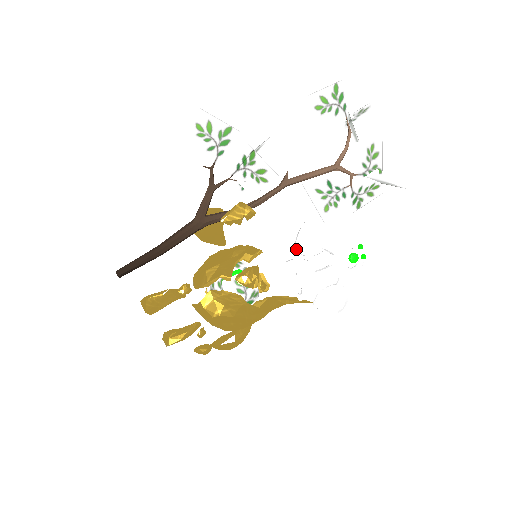
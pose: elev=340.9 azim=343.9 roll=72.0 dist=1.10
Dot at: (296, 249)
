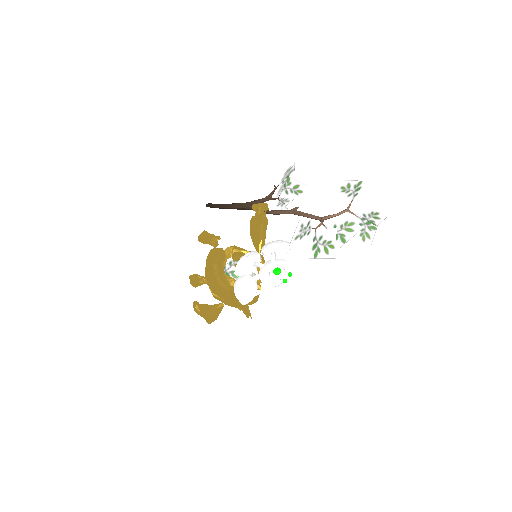
Dot at: (263, 246)
